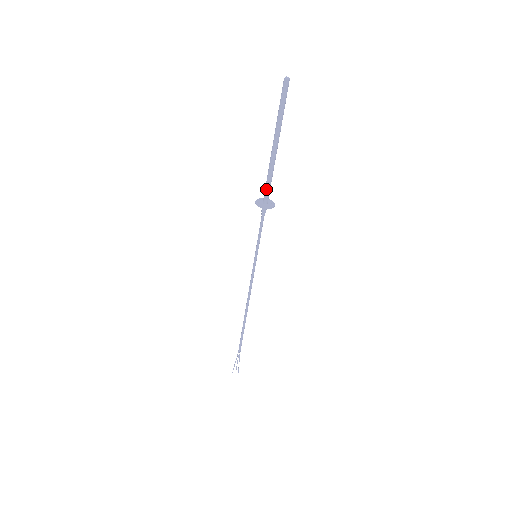
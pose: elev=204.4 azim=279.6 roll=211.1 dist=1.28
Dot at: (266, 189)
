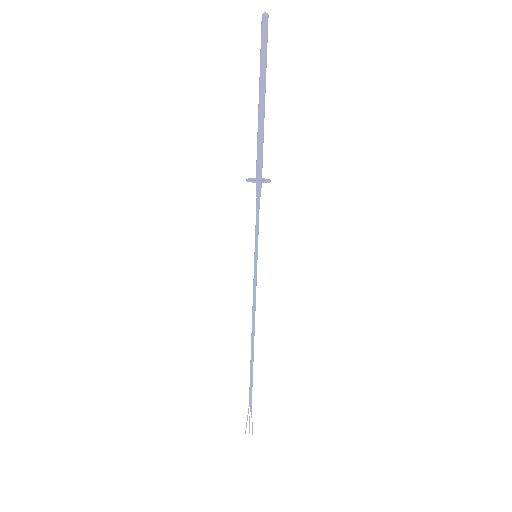
Dot at: (257, 160)
